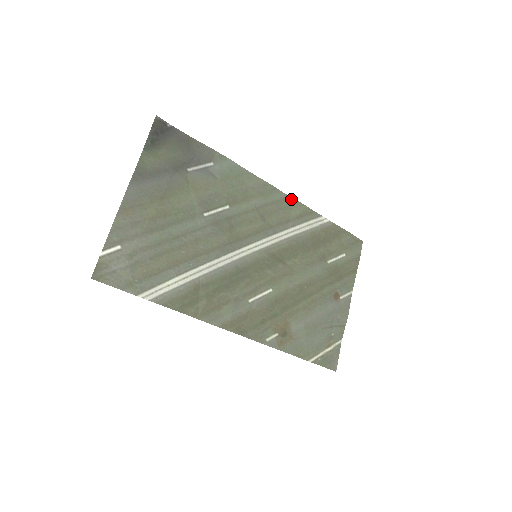
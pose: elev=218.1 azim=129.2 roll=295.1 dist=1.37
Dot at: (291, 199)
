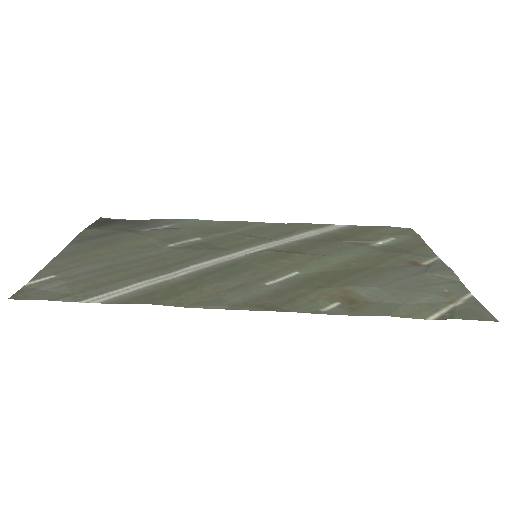
Dot at: (283, 224)
